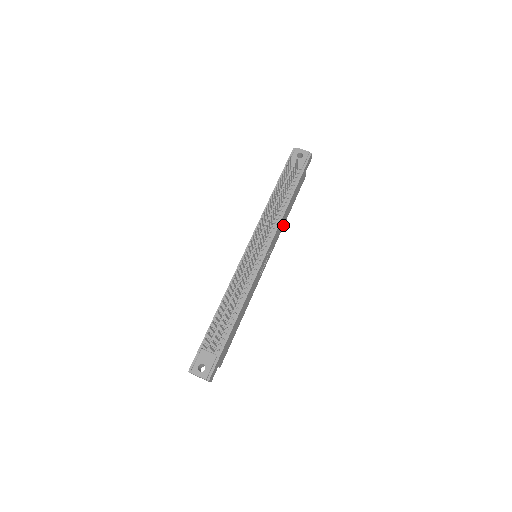
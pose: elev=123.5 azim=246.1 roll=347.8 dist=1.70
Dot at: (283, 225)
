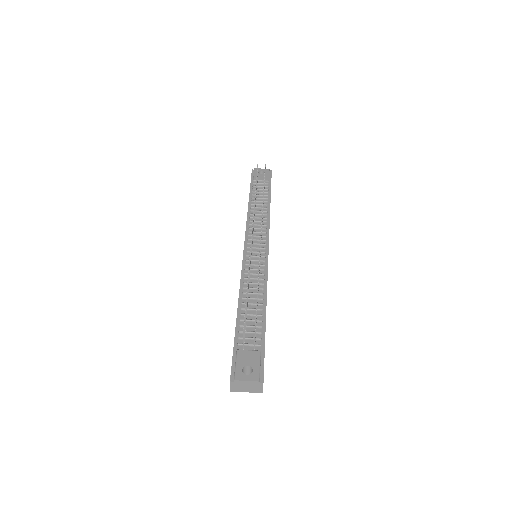
Dot at: occluded
